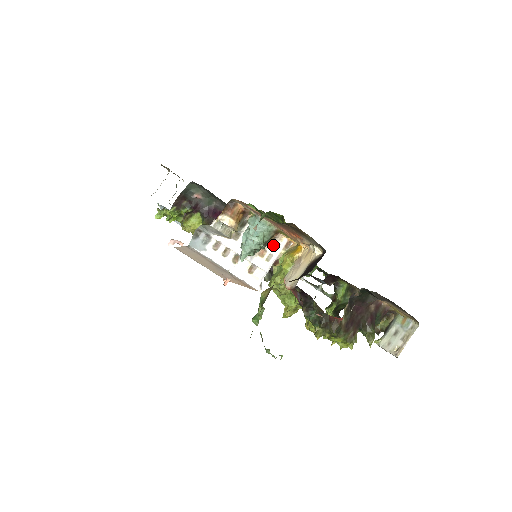
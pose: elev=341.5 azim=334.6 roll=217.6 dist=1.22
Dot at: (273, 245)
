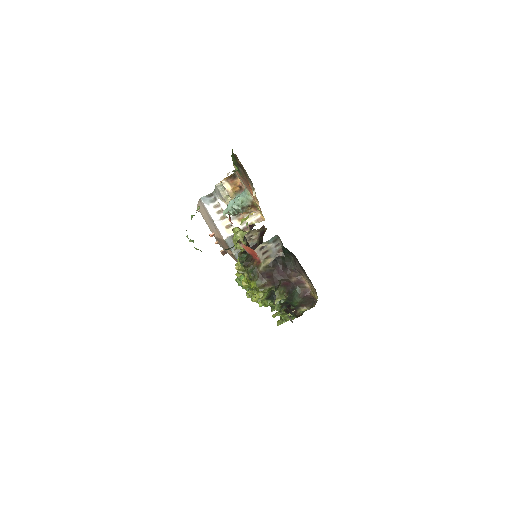
Dot at: (250, 216)
